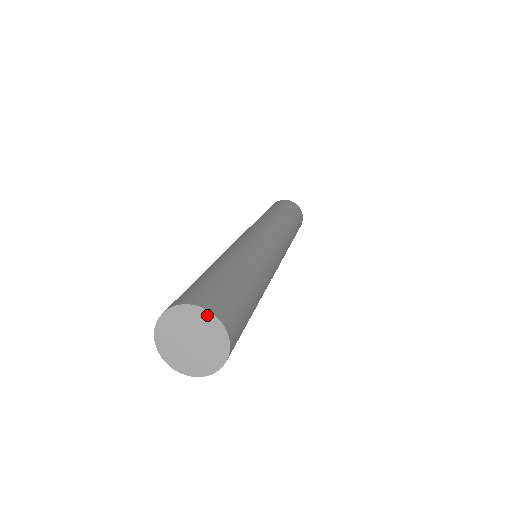
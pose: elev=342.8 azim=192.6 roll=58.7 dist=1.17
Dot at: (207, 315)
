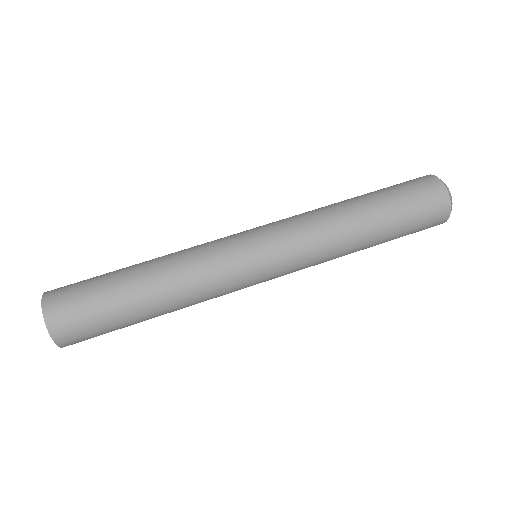
Dot at: (45, 318)
